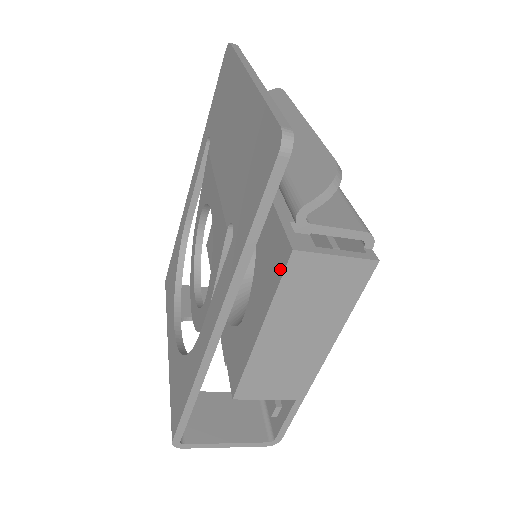
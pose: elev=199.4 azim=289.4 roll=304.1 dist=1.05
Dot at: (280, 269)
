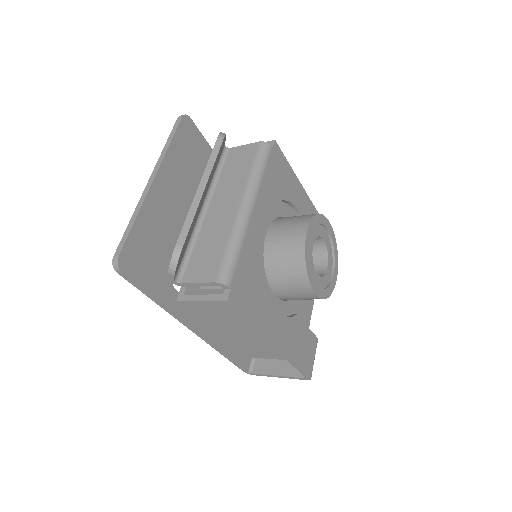
Dot at: occluded
